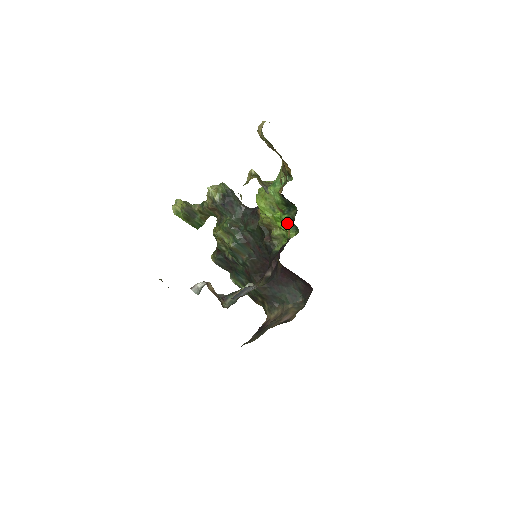
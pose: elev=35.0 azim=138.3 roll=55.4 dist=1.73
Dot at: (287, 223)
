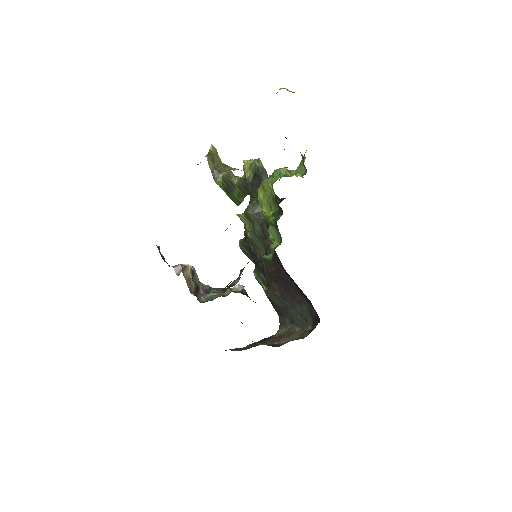
Dot at: (274, 228)
